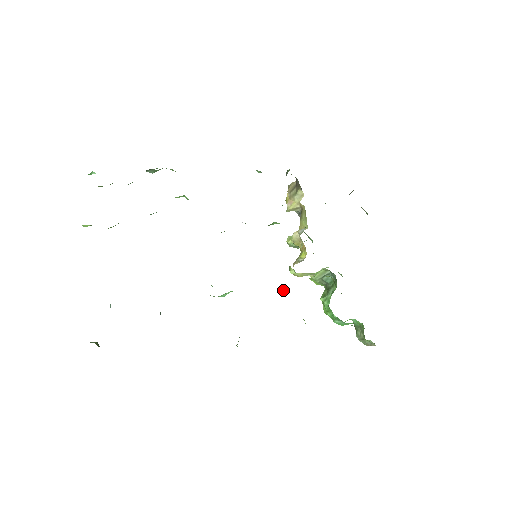
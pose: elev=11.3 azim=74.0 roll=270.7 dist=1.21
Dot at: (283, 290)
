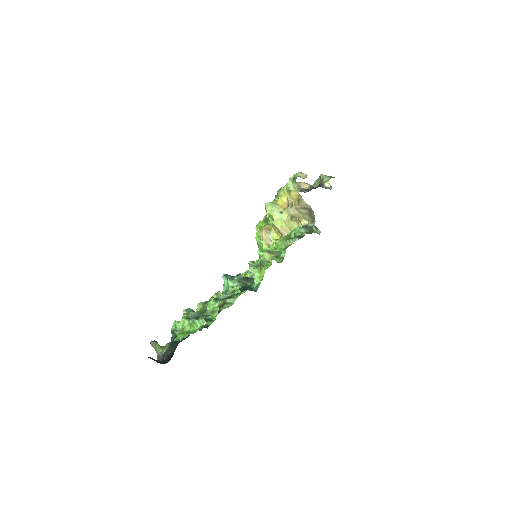
Dot at: occluded
